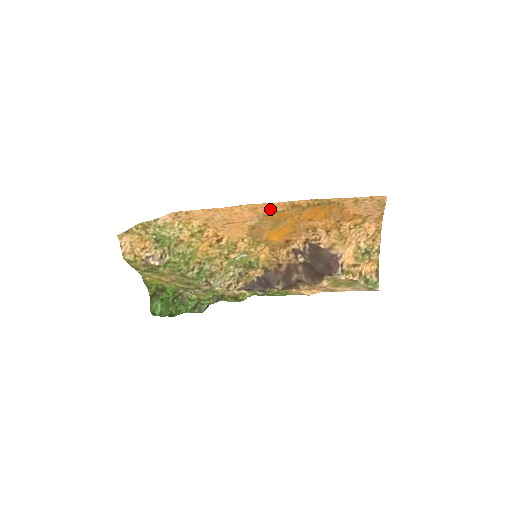
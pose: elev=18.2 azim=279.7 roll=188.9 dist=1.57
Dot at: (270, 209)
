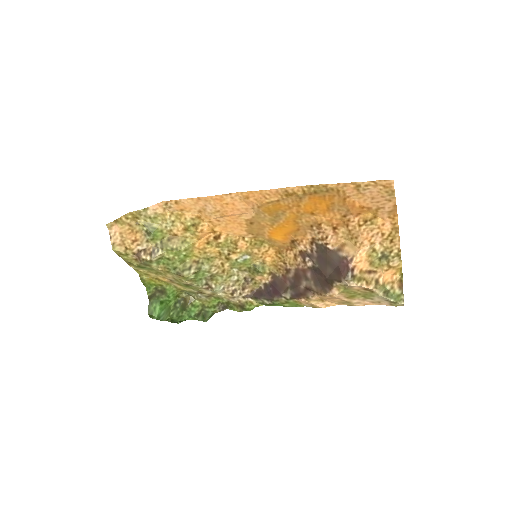
Dot at: (263, 198)
